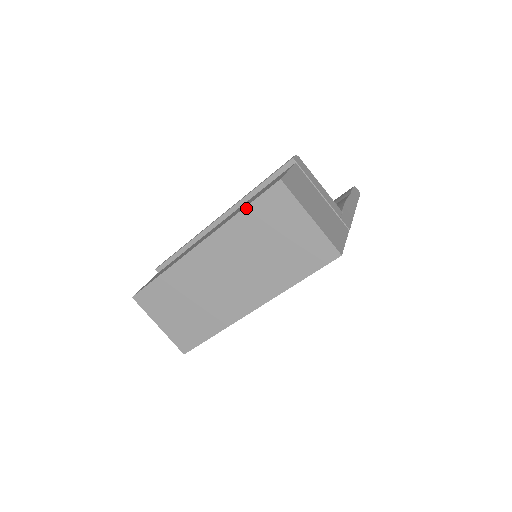
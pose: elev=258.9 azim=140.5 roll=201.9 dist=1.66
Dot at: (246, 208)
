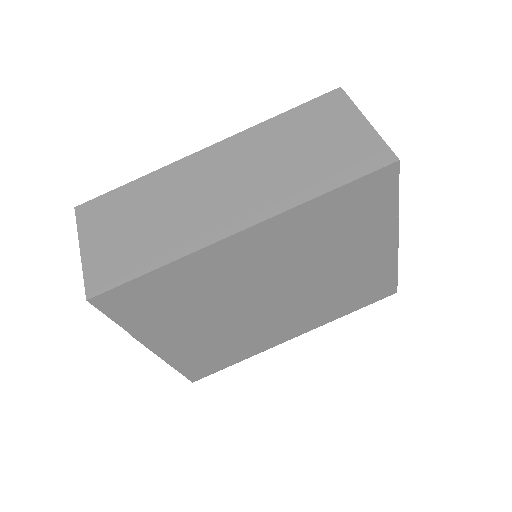
Dot at: (288, 111)
